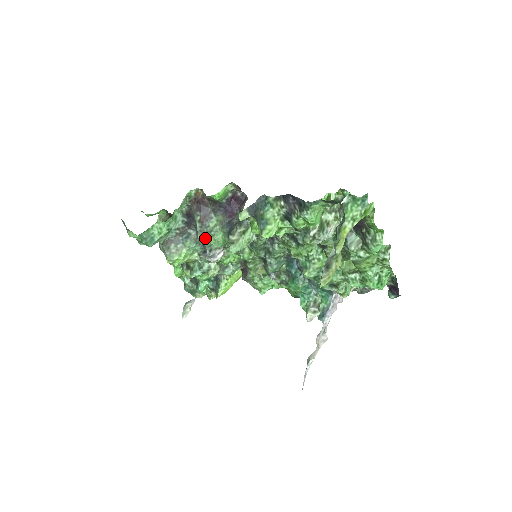
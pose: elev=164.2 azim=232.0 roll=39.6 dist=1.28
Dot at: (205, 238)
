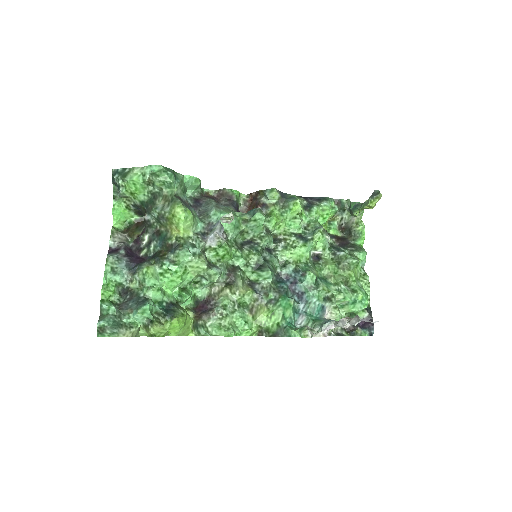
Dot at: (220, 212)
